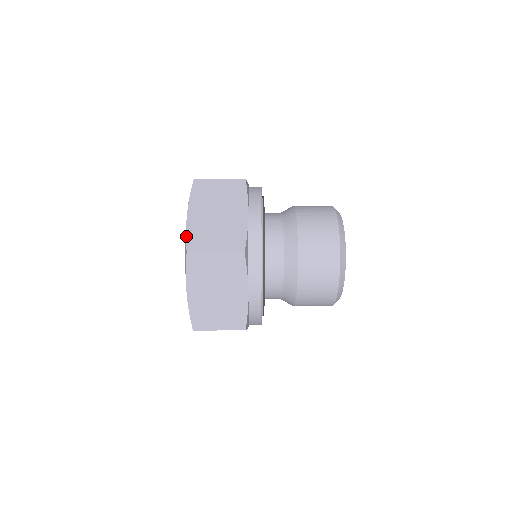
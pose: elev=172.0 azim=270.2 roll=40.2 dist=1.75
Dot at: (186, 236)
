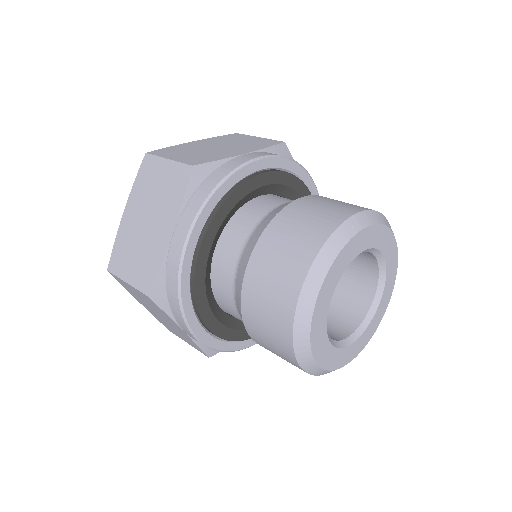
Dot at: (113, 246)
